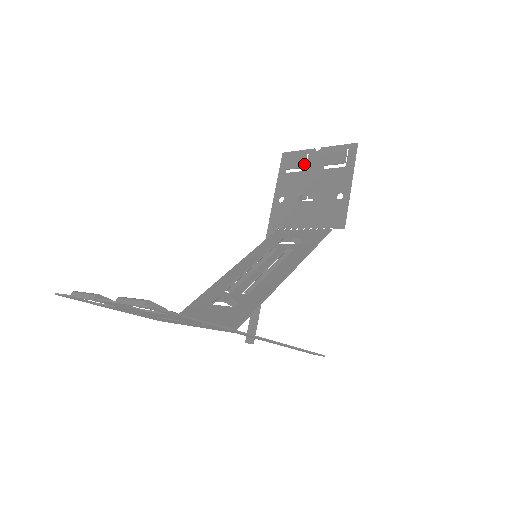
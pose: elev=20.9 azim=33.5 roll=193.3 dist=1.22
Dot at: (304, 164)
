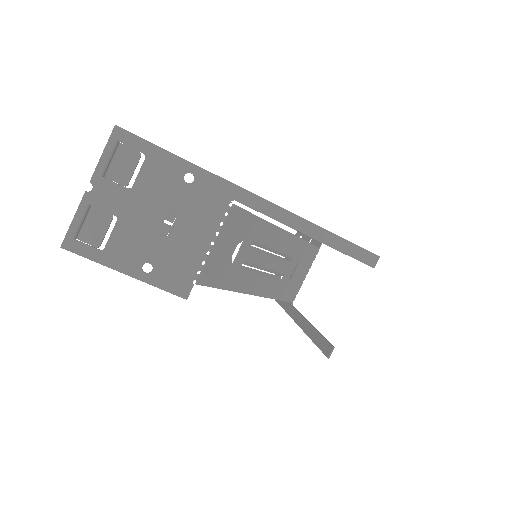
Dot at: occluded
